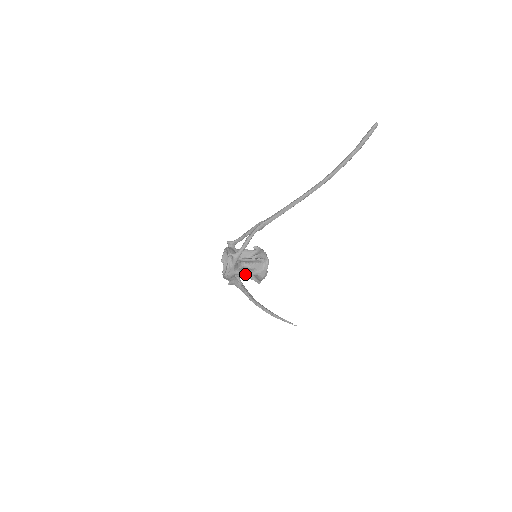
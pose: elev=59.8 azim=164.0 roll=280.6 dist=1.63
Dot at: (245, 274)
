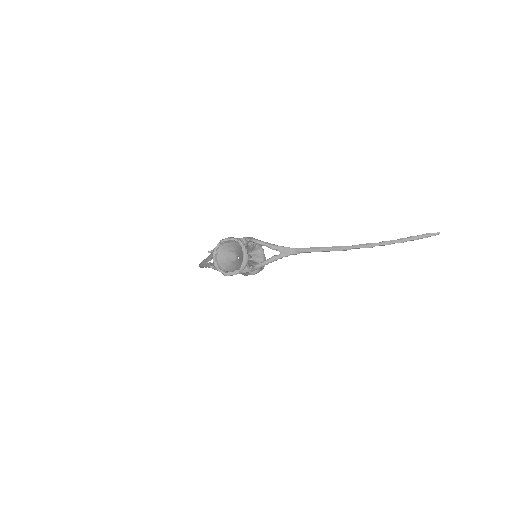
Dot at: occluded
